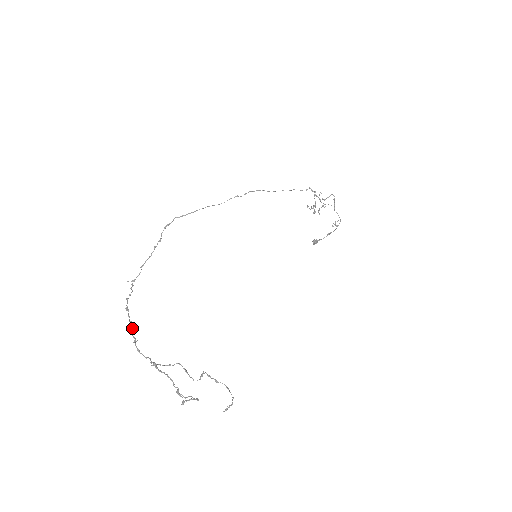
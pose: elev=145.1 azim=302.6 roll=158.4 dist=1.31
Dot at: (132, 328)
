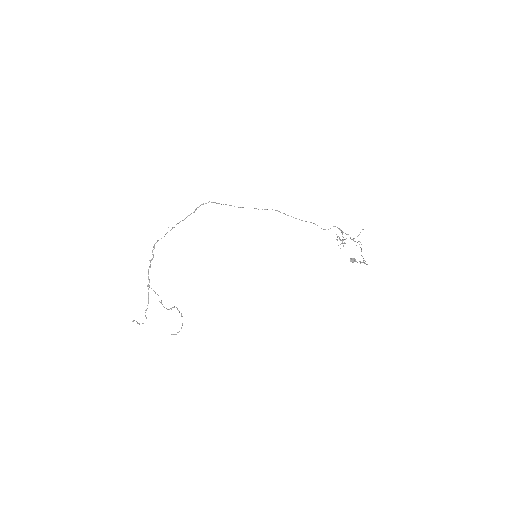
Dot at: (152, 259)
